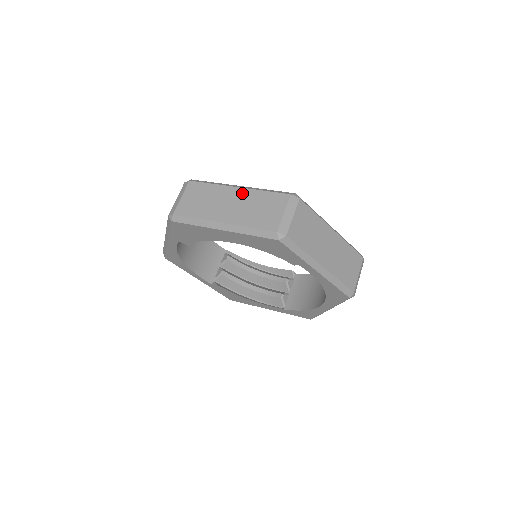
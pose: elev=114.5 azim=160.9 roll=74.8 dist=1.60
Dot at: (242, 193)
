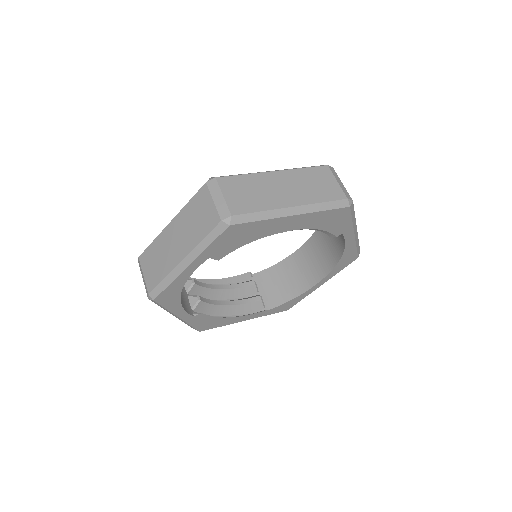
Dot at: (285, 175)
